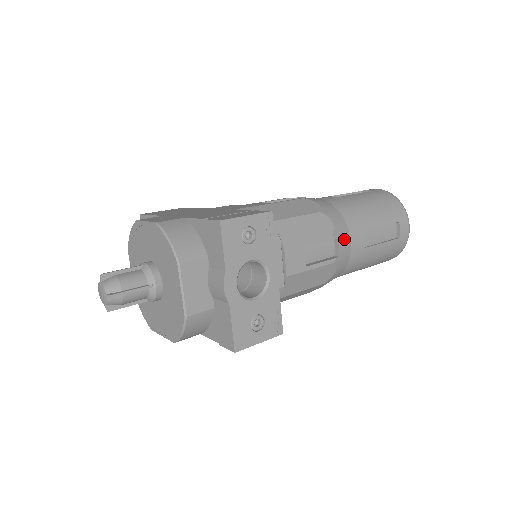
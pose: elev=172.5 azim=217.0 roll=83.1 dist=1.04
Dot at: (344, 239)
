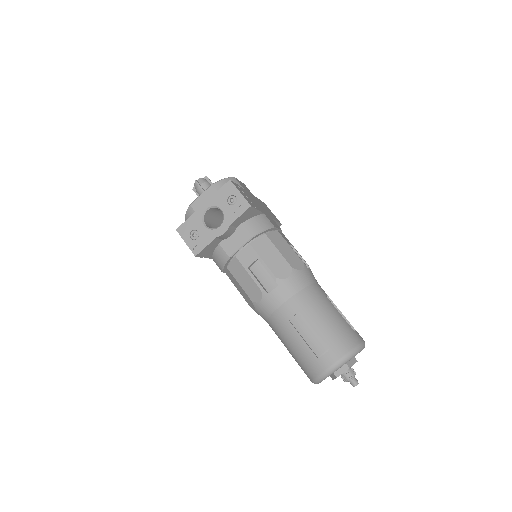
Dot at: (282, 293)
